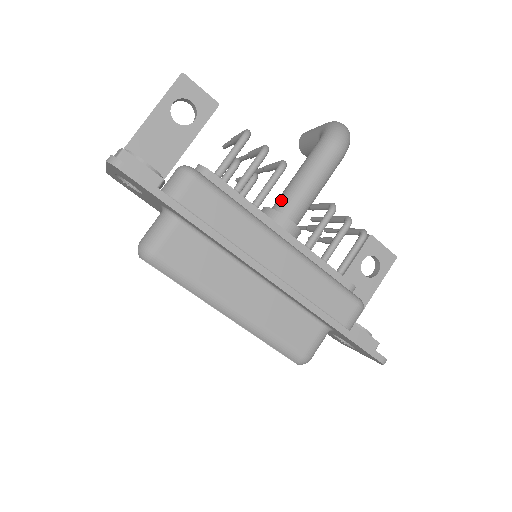
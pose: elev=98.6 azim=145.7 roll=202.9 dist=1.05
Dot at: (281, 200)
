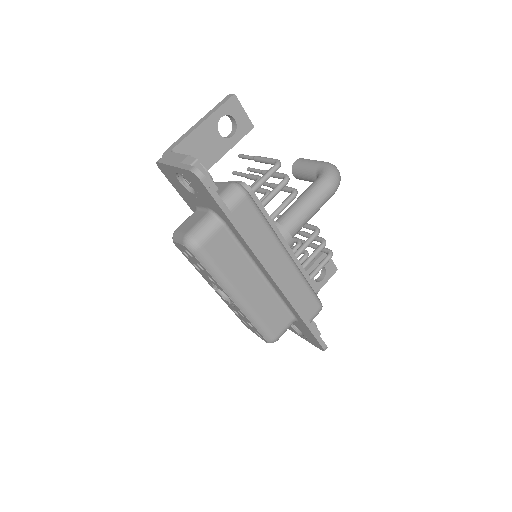
Dot at: (286, 218)
